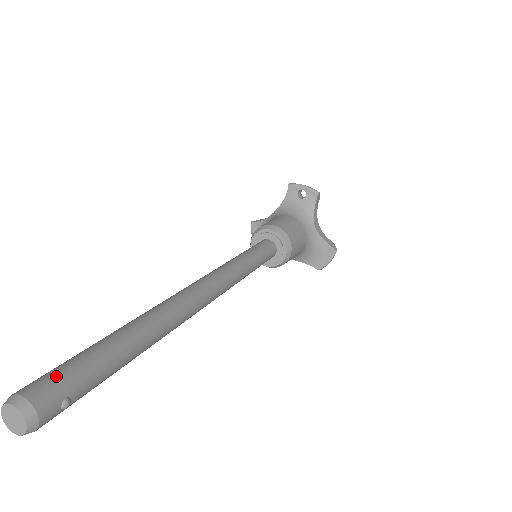
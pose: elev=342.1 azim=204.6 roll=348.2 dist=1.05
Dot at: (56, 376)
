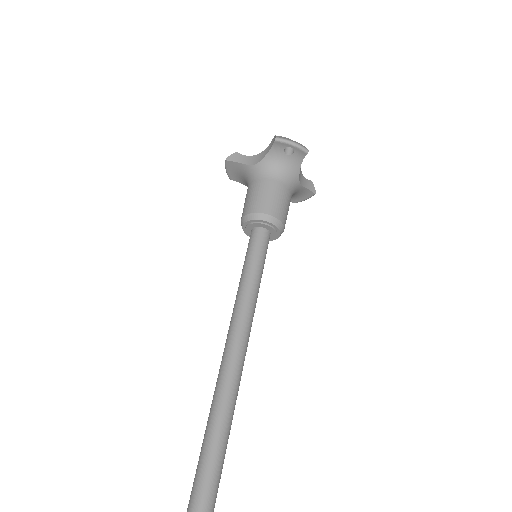
Dot at: out of frame
